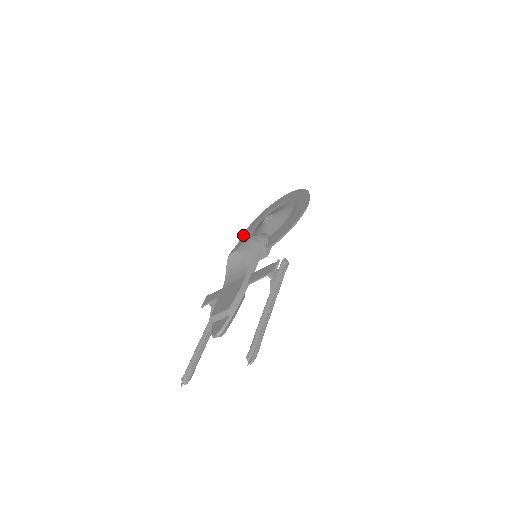
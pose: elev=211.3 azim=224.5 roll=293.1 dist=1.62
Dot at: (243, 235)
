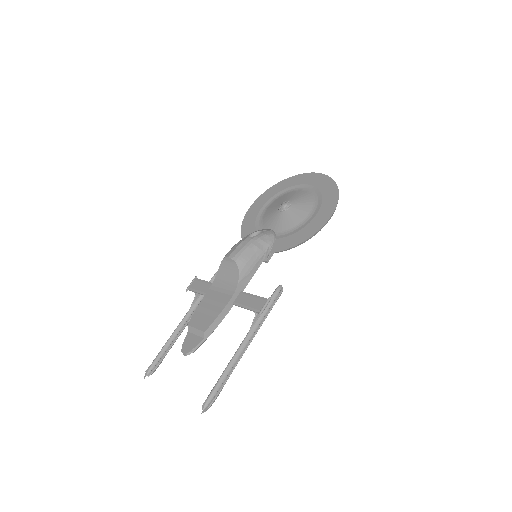
Dot at: (257, 201)
